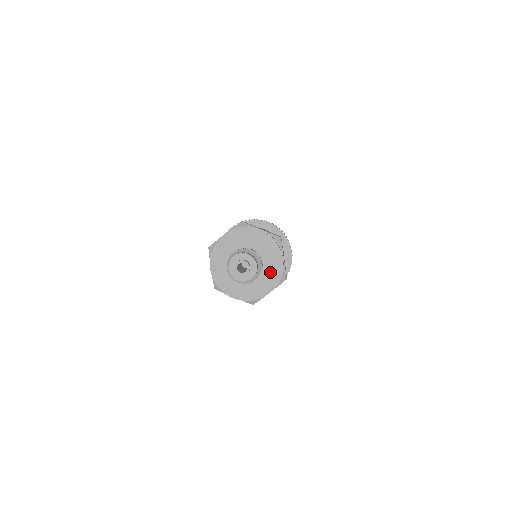
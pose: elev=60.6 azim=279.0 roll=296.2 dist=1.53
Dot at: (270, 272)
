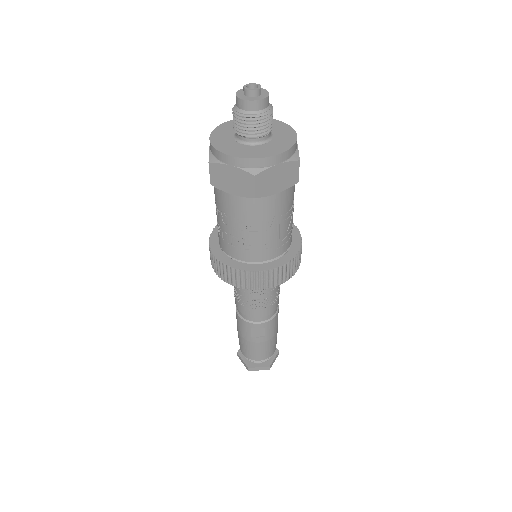
Dot at: (281, 142)
